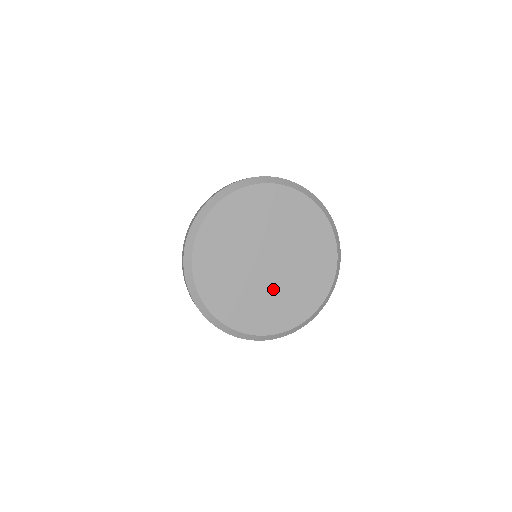
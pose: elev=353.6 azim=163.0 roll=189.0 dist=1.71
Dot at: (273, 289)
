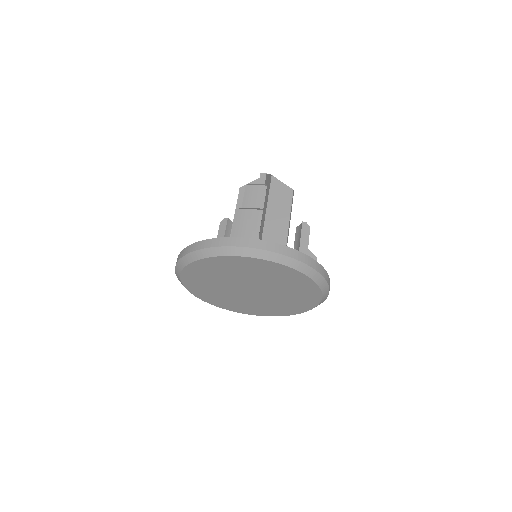
Dot at: (255, 301)
